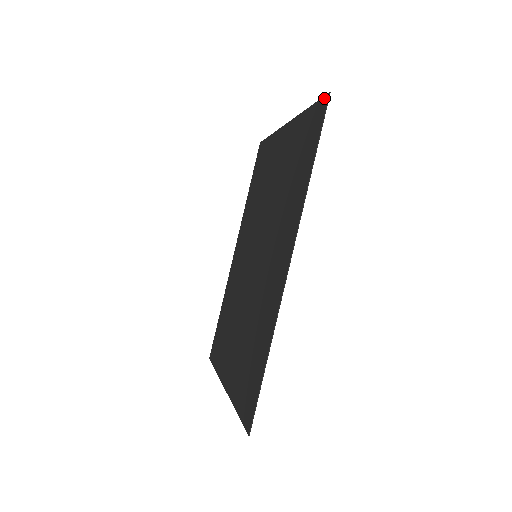
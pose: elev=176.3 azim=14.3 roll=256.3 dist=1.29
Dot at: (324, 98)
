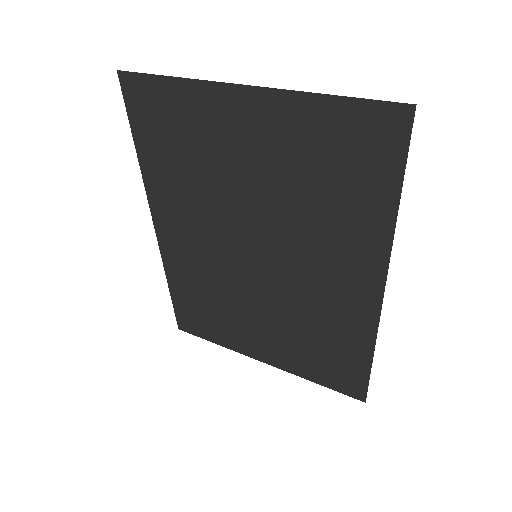
Dot at: (399, 107)
